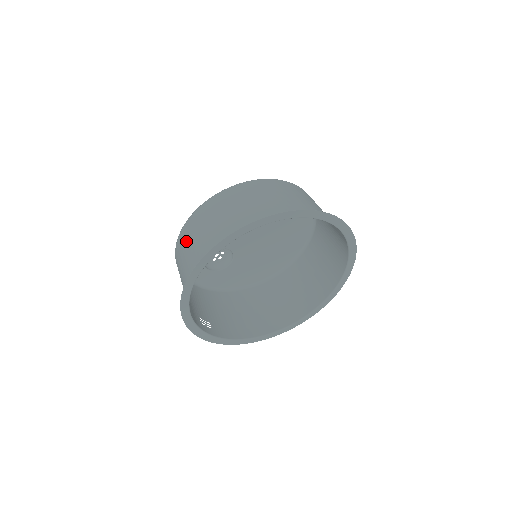
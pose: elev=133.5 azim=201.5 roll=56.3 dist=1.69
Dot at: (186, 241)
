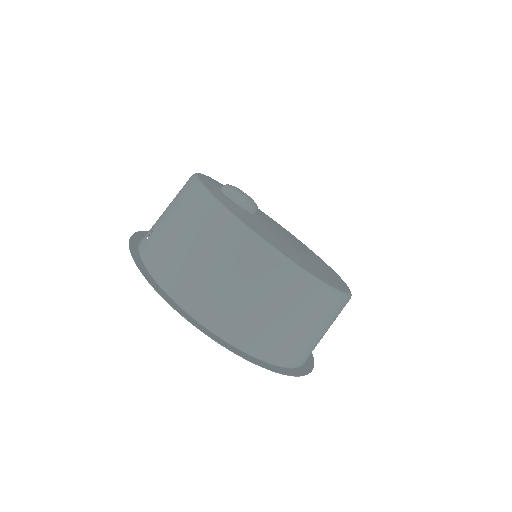
Dot at: (239, 264)
